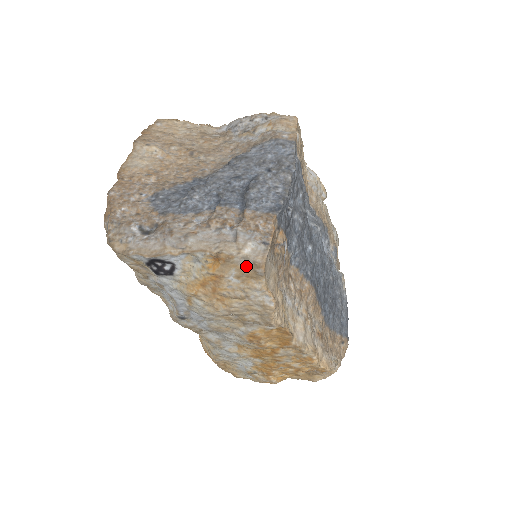
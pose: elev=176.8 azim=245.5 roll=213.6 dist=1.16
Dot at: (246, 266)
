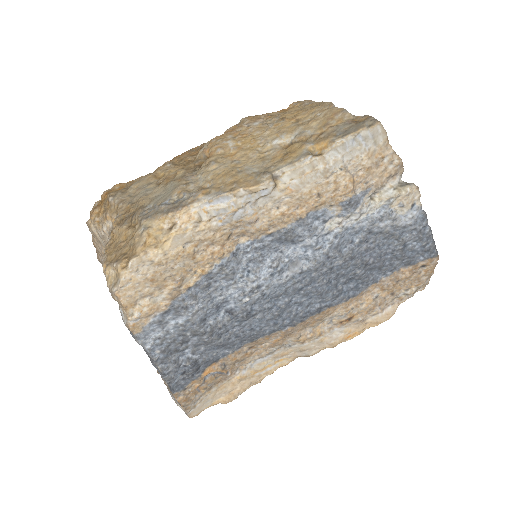
Dot at: occluded
